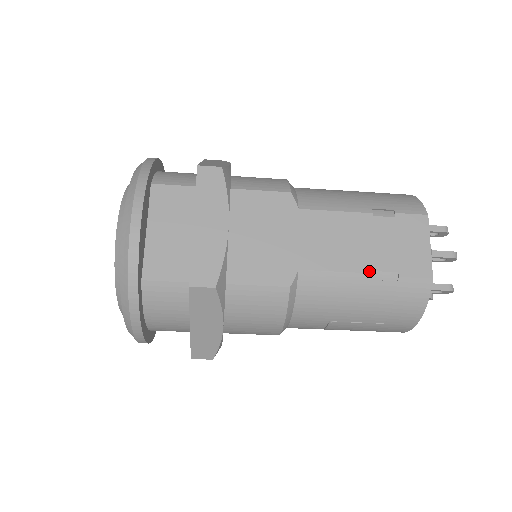
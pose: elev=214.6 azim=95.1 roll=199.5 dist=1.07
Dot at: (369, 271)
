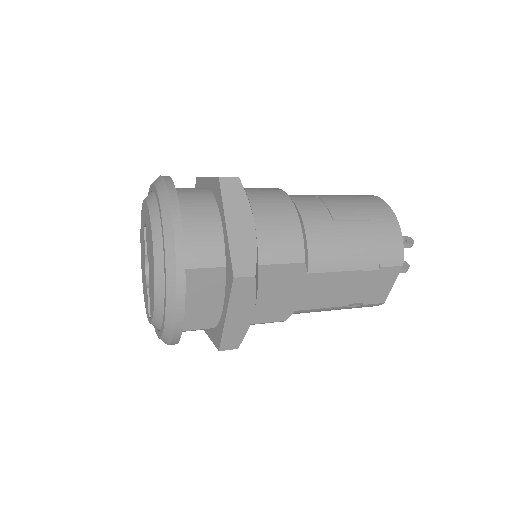
Dot at: (344, 305)
